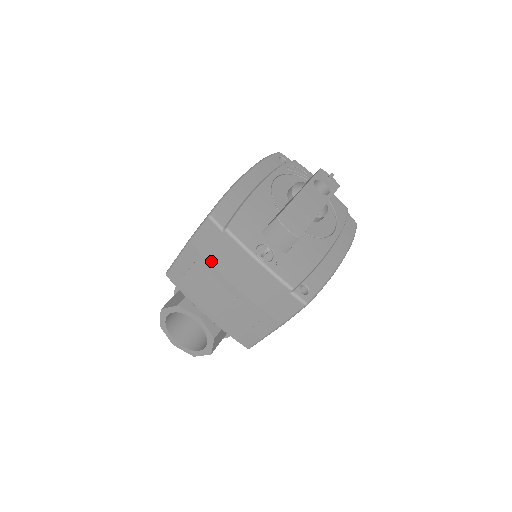
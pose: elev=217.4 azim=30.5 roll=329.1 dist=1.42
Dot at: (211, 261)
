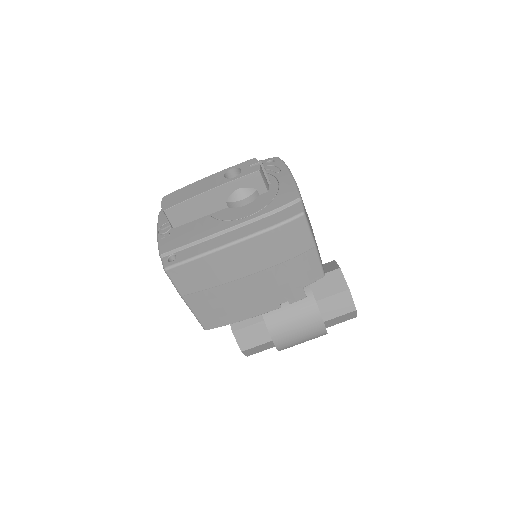
Dot at: occluded
